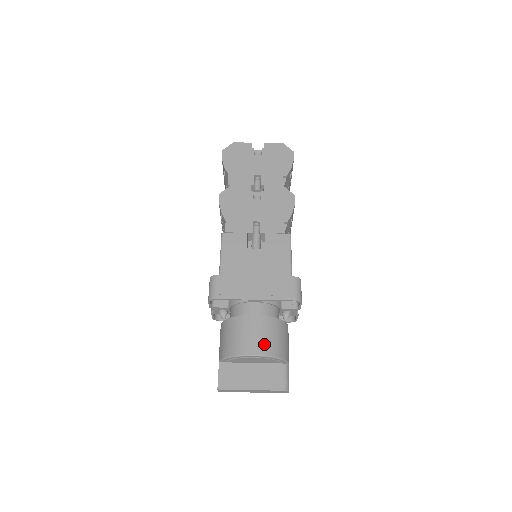
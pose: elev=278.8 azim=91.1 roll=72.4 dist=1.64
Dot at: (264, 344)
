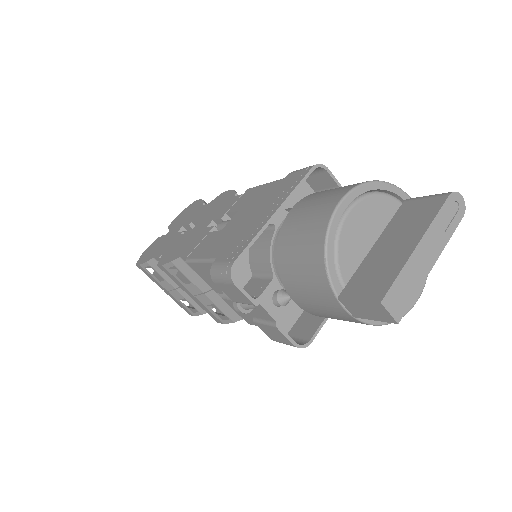
Dot at: (337, 191)
